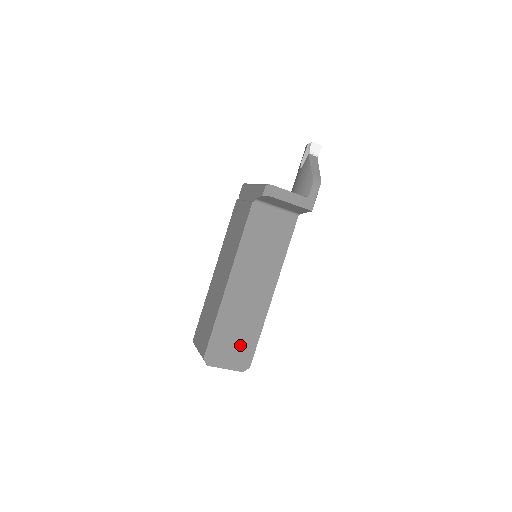
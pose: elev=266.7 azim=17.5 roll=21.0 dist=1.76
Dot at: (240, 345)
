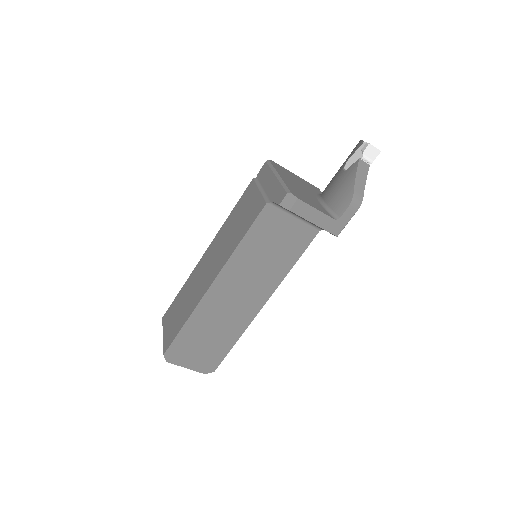
Dot at: (209, 349)
